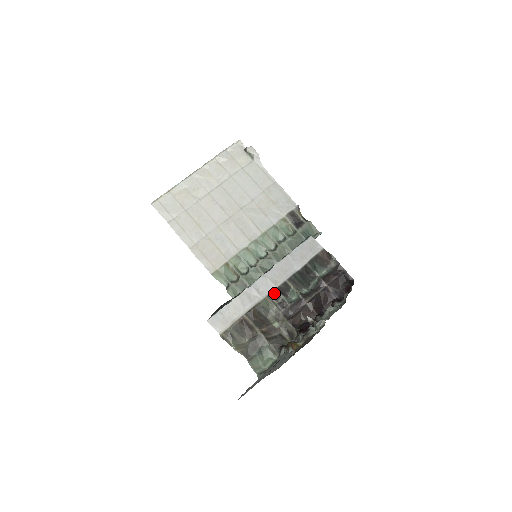
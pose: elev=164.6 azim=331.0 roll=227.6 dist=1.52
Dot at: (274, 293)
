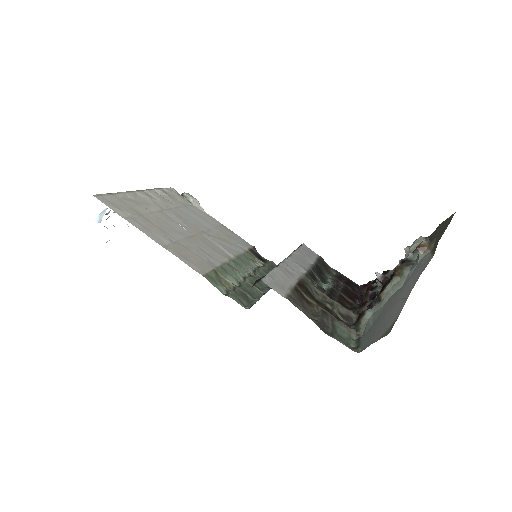
Dot at: (308, 275)
